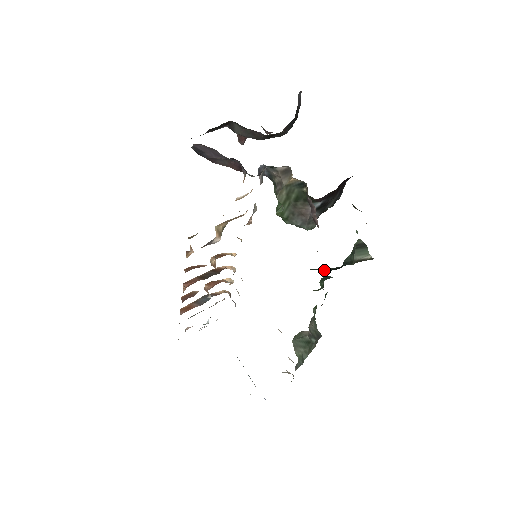
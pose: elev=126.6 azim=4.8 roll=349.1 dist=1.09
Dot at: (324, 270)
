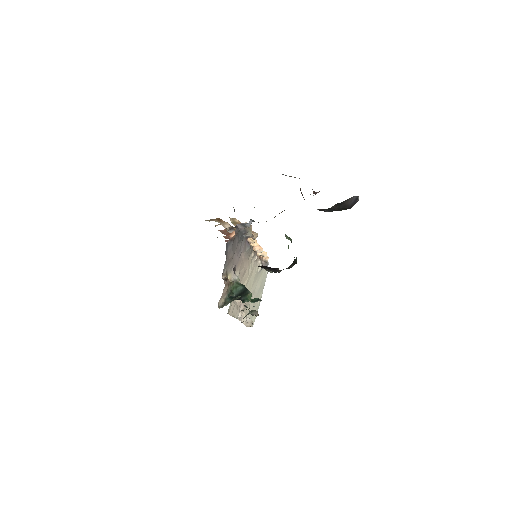
Dot at: (237, 293)
